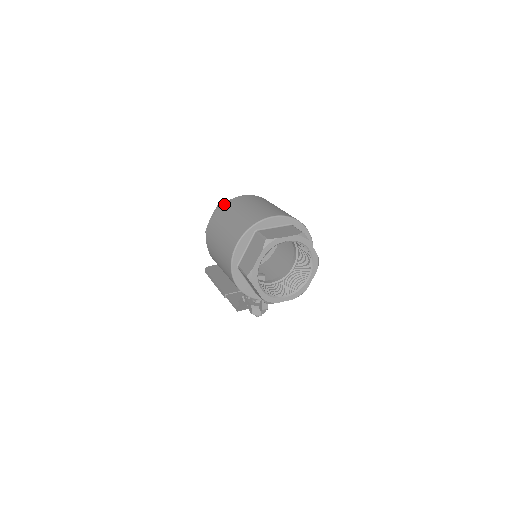
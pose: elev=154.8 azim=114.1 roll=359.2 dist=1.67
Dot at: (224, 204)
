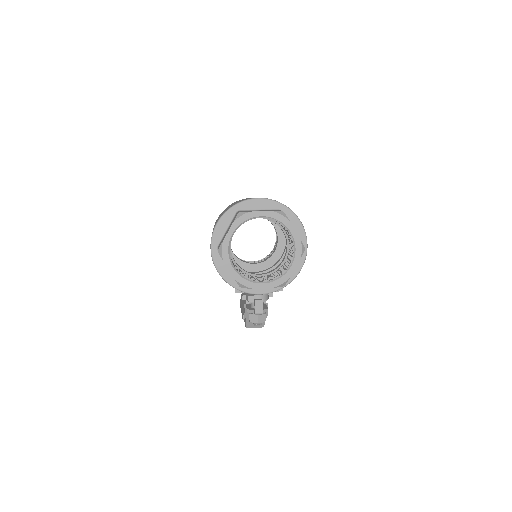
Dot at: occluded
